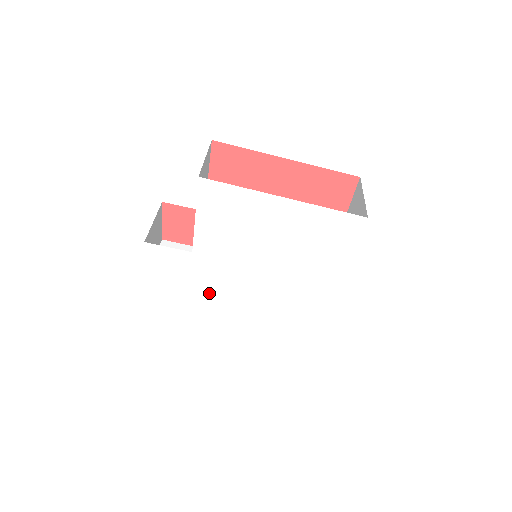
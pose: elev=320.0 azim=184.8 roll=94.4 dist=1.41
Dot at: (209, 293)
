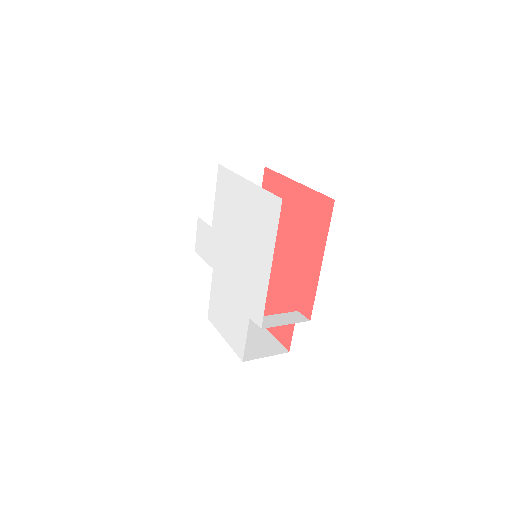
Dot at: (215, 269)
